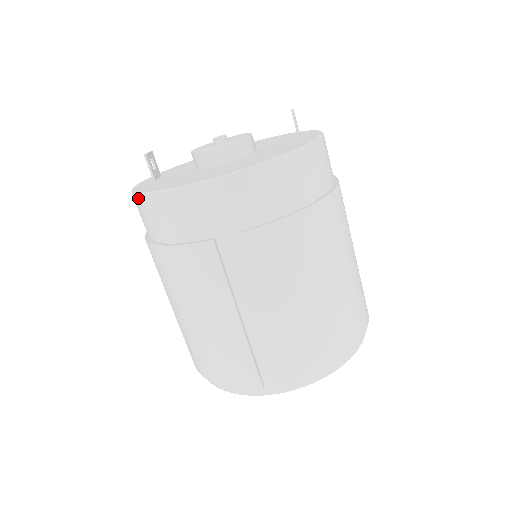
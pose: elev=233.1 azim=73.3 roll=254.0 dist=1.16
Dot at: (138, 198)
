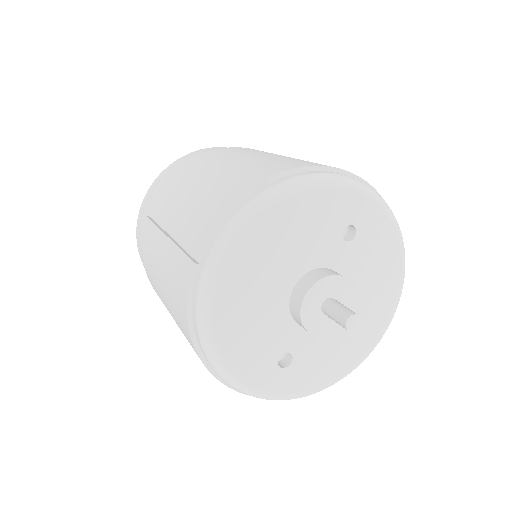
Dot at: occluded
